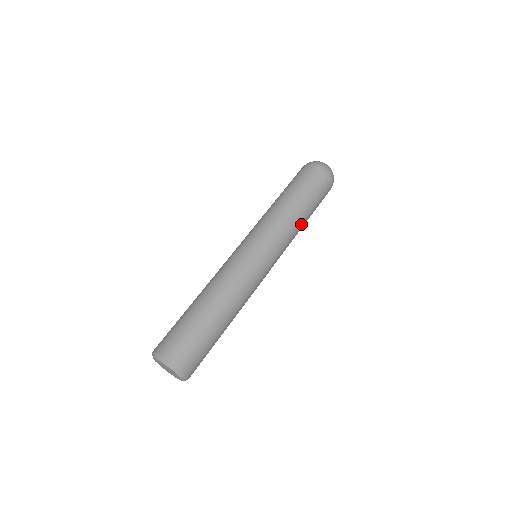
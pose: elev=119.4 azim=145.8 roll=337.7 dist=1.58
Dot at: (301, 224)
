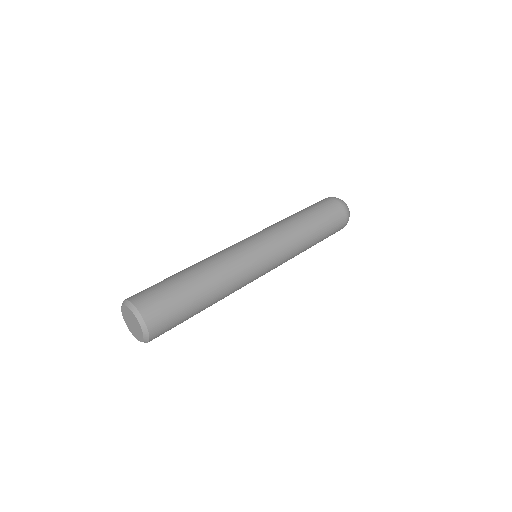
Dot at: (305, 250)
